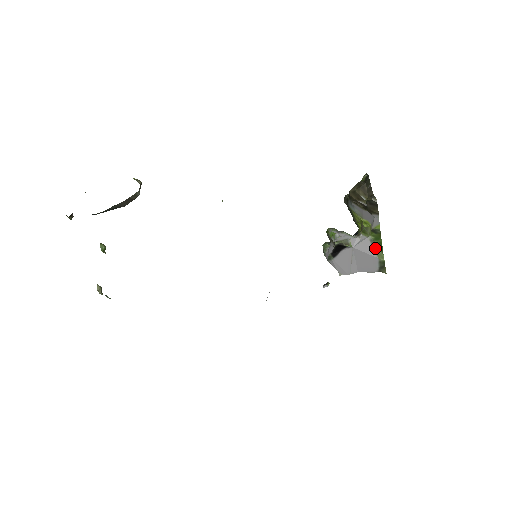
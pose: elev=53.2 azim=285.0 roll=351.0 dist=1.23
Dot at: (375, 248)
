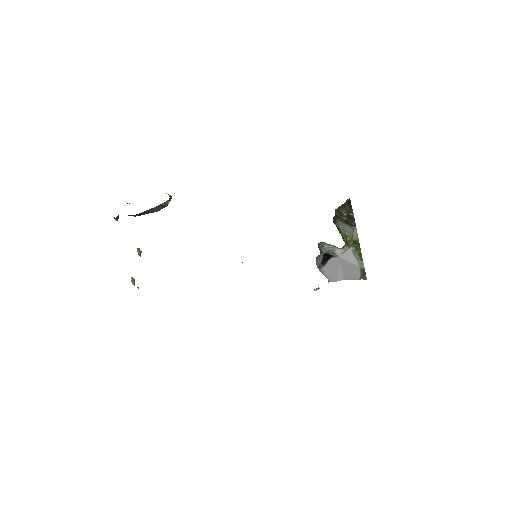
Dot at: (356, 257)
